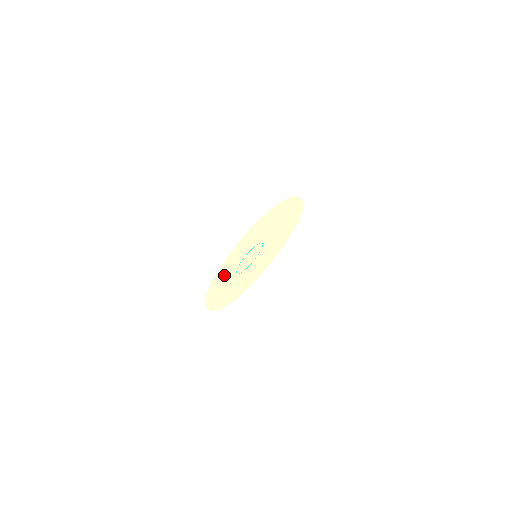
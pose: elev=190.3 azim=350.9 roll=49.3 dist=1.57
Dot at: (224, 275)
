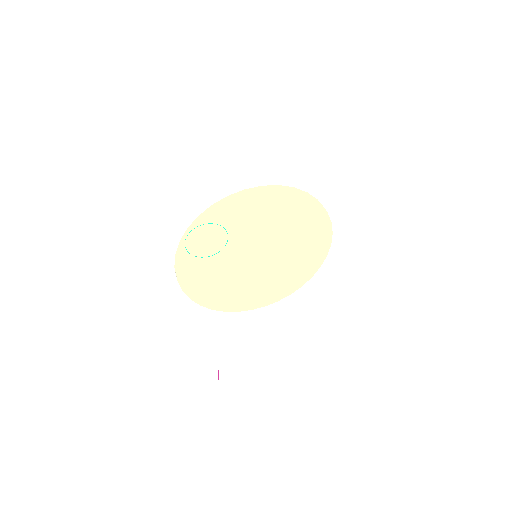
Dot at: (188, 257)
